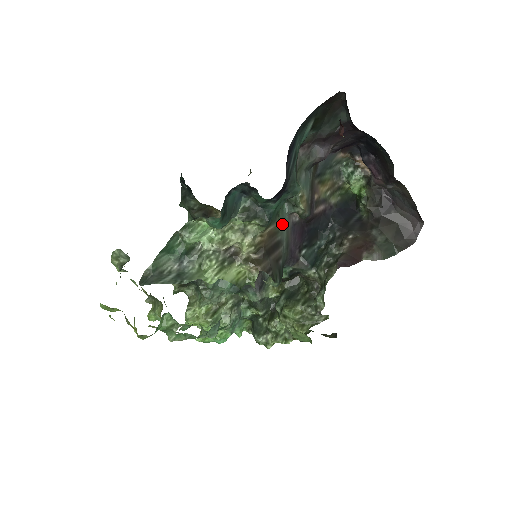
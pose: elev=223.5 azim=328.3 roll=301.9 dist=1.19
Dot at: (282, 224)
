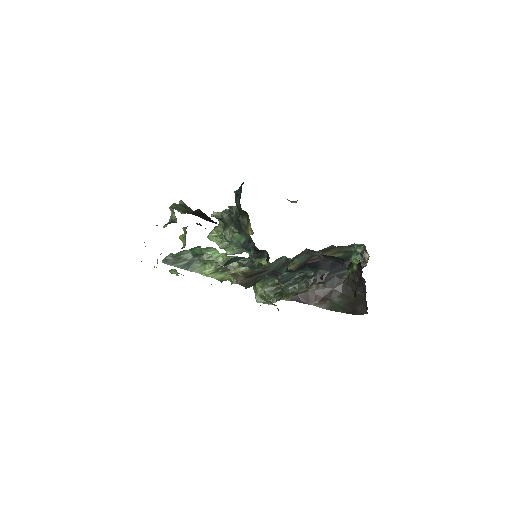
Dot at: (275, 263)
